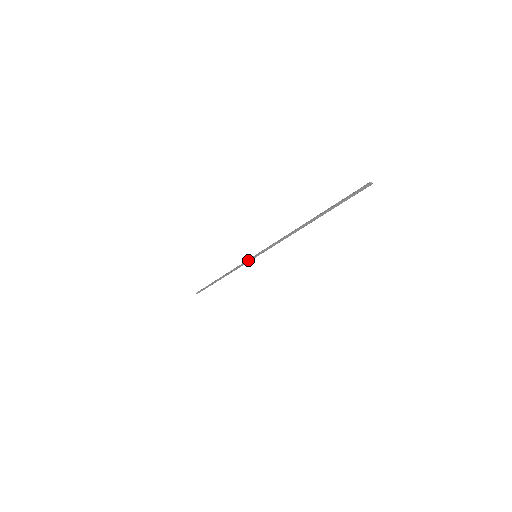
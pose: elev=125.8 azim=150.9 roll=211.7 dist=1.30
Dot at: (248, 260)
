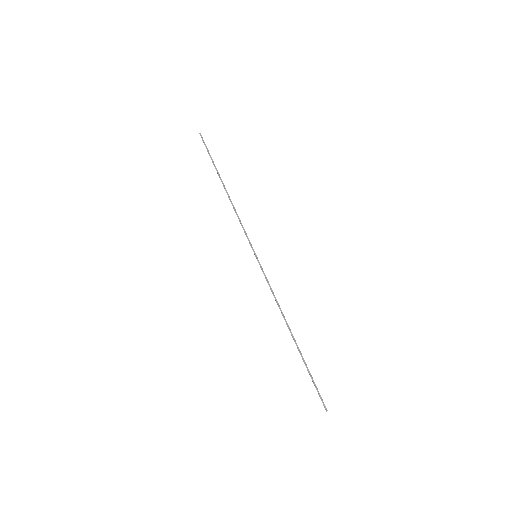
Dot at: (250, 244)
